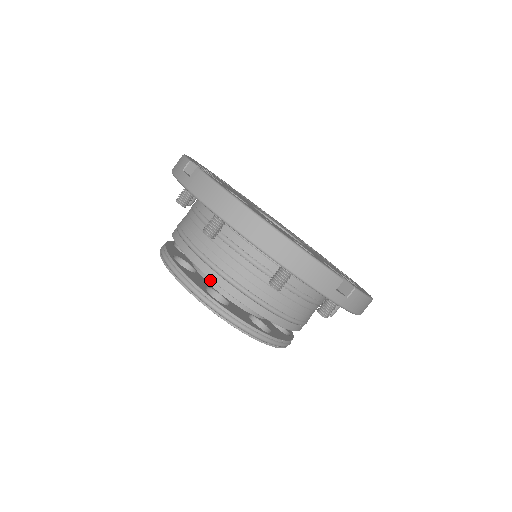
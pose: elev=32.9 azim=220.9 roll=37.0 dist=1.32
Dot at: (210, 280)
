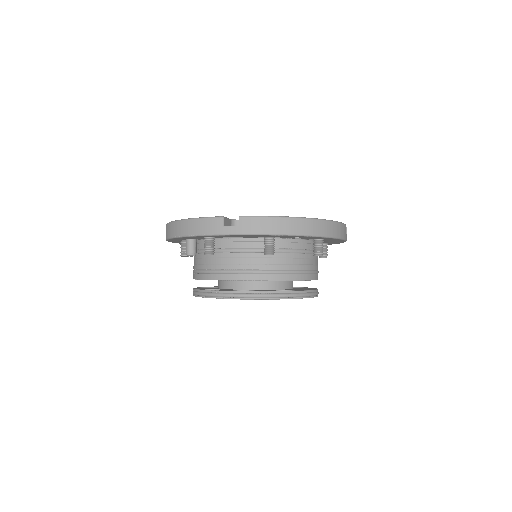
Dot at: (265, 287)
